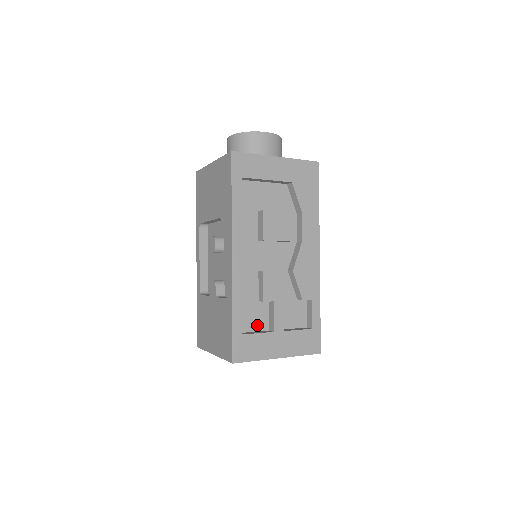
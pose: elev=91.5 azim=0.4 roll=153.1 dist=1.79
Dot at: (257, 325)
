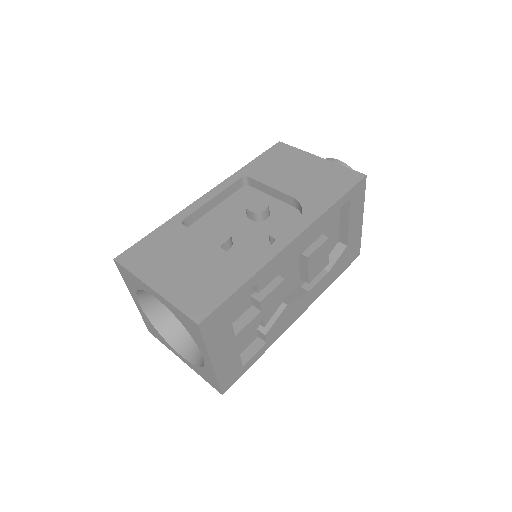
Dot at: occluded
